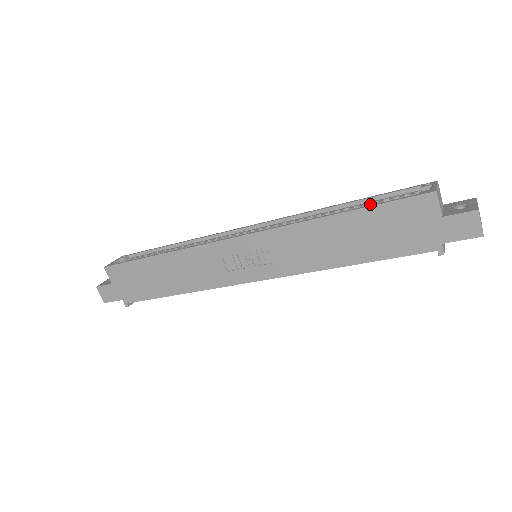
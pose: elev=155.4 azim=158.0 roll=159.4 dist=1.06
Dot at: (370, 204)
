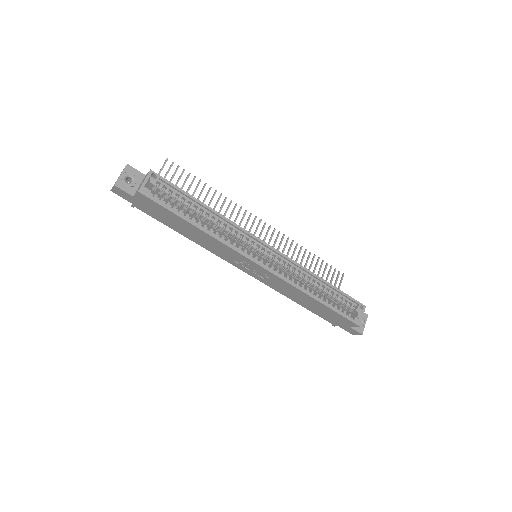
Dot at: (334, 296)
